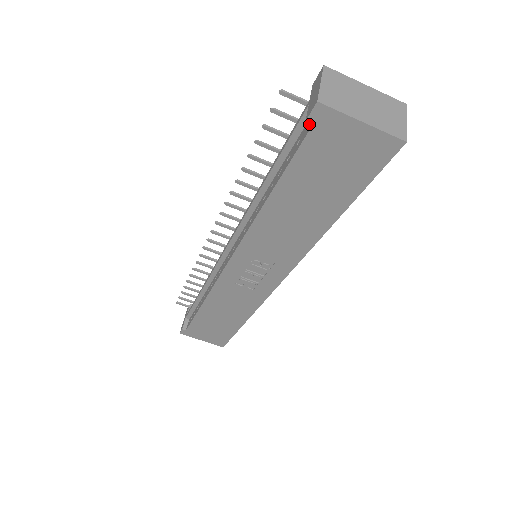
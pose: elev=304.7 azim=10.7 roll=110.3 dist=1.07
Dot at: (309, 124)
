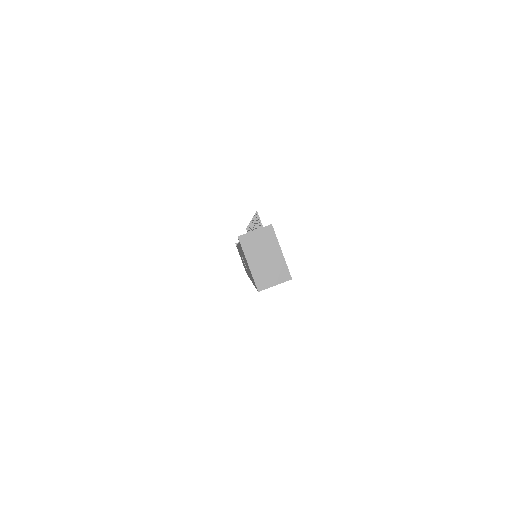
Dot at: occluded
